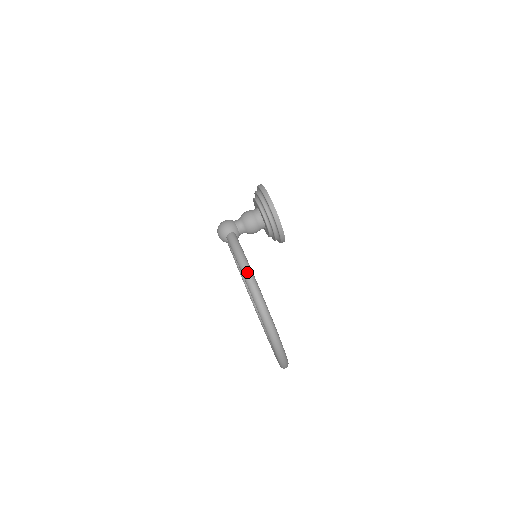
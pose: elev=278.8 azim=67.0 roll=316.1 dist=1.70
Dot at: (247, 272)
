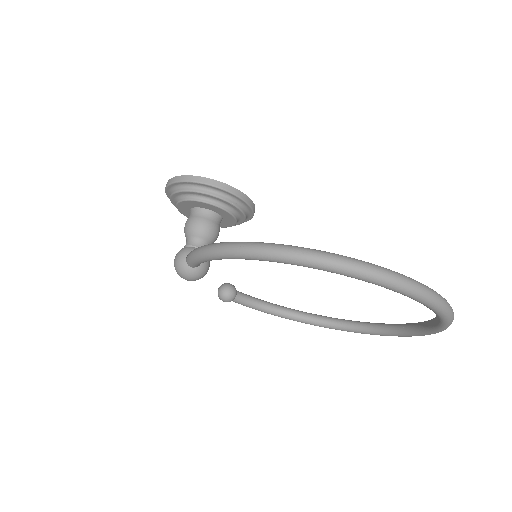
Dot at: (223, 247)
